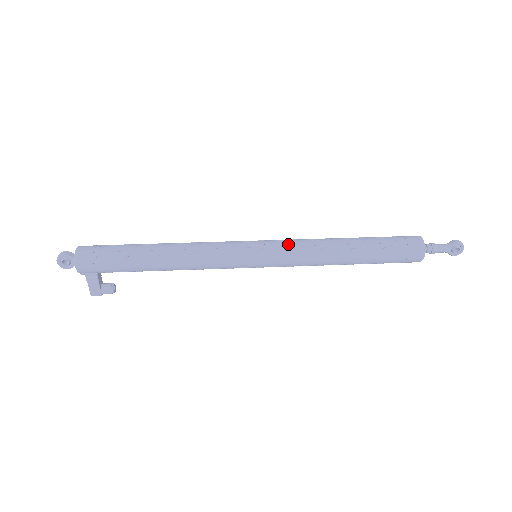
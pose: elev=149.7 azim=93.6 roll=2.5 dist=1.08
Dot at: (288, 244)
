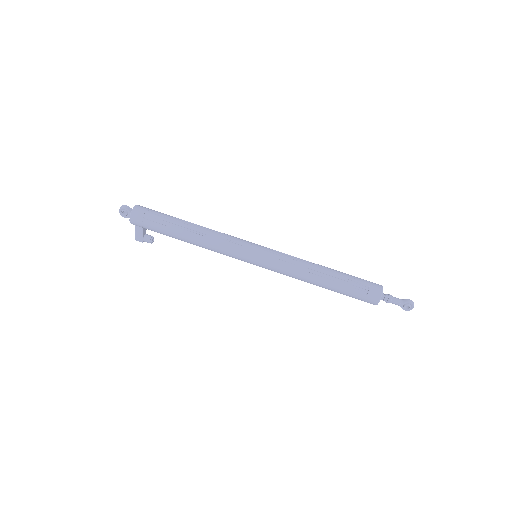
Dot at: (280, 257)
